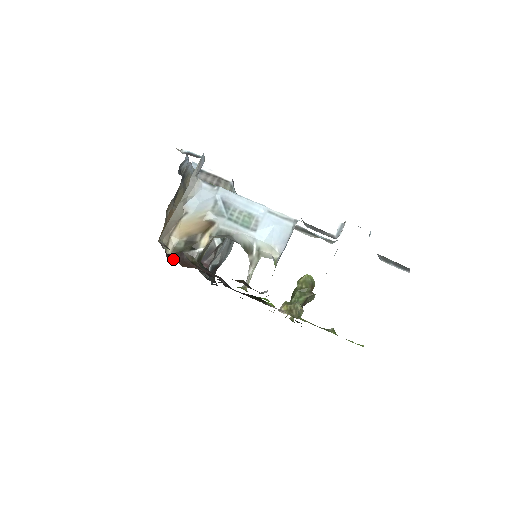
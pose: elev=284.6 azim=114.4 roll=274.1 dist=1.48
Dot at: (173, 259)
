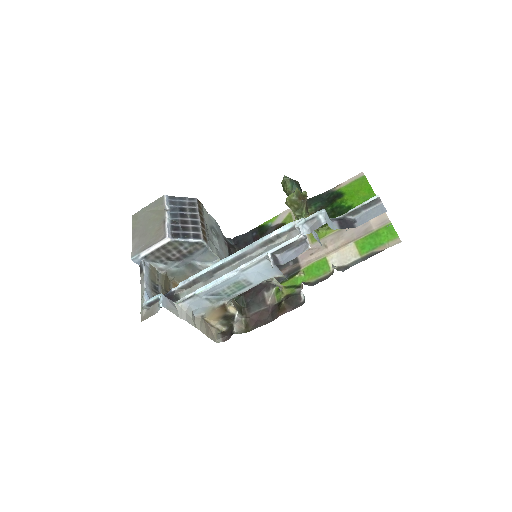
Dot at: occluded
